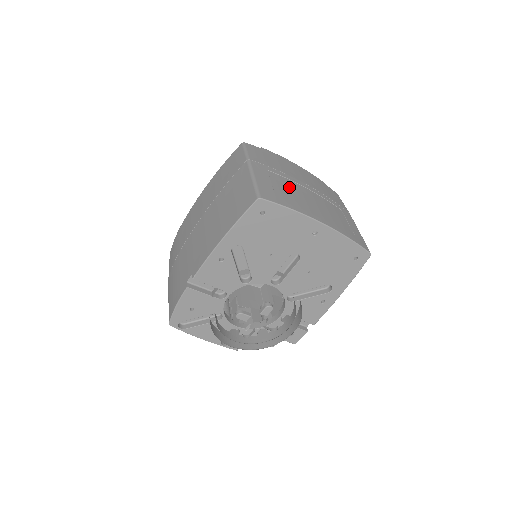
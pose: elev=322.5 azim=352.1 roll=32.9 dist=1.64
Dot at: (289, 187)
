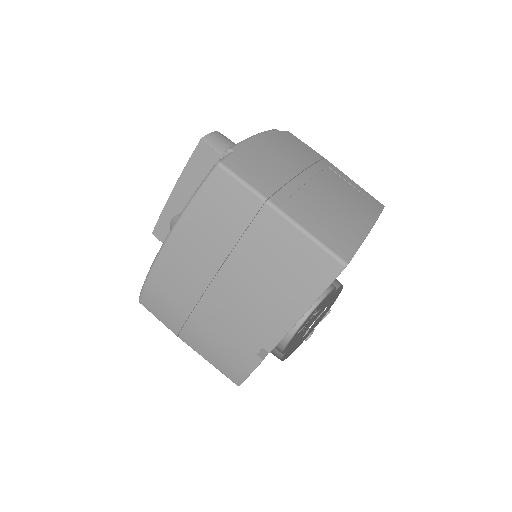
Dot at: (319, 203)
